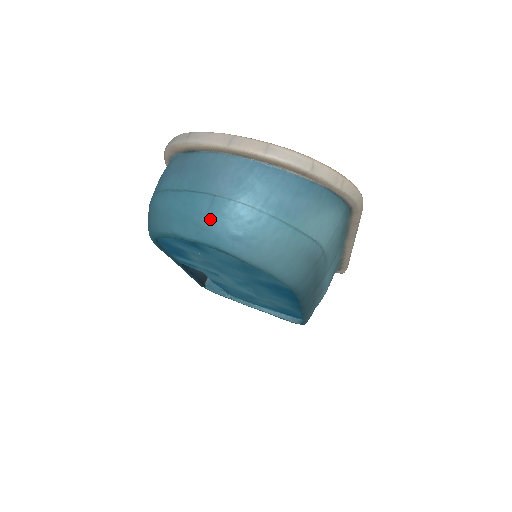
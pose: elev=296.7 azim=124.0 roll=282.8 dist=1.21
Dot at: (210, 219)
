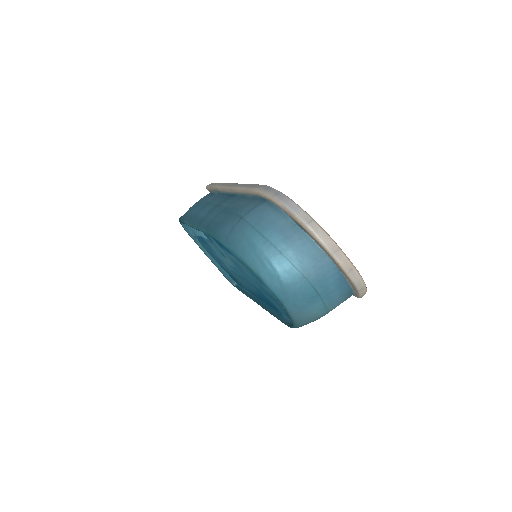
Dot at: (292, 289)
